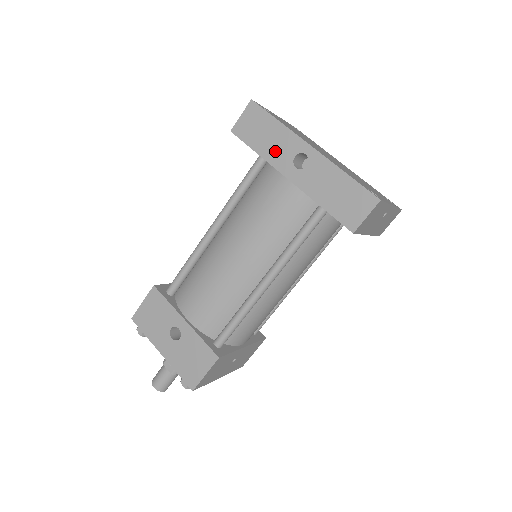
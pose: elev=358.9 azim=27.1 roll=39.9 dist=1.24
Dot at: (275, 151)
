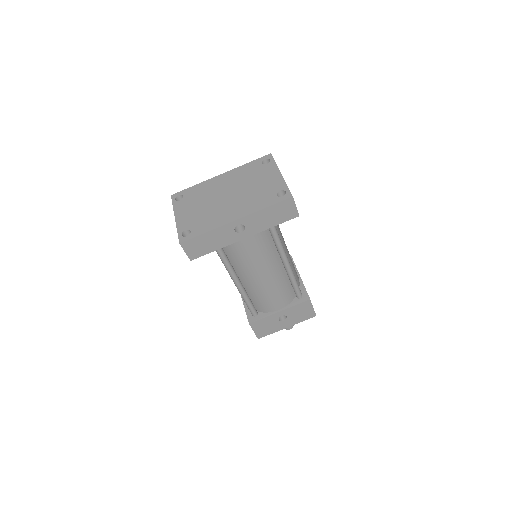
Dot at: (223, 240)
